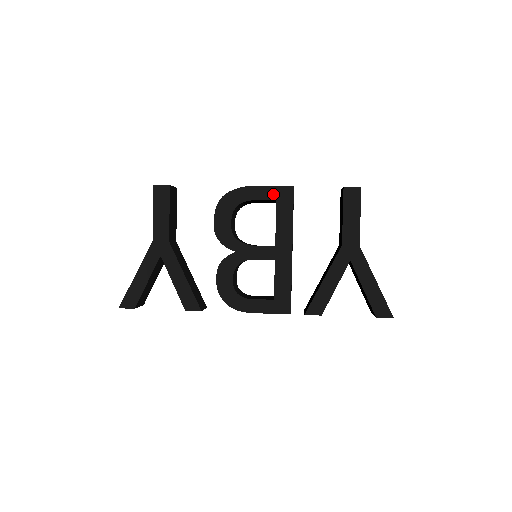
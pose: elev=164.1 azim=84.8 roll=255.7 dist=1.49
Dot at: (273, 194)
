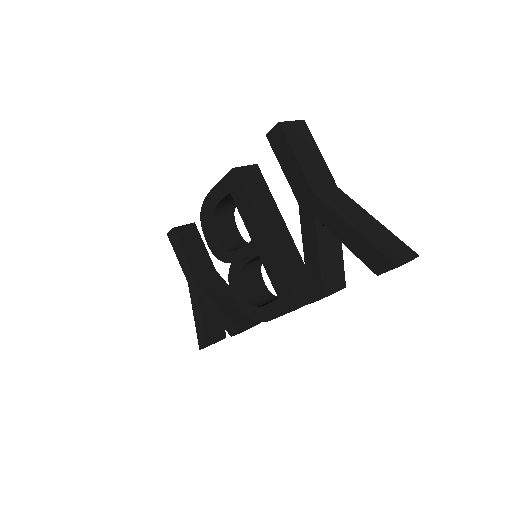
Dot at: (225, 188)
